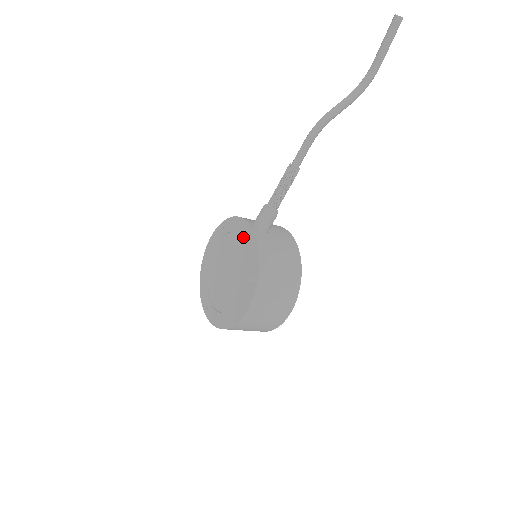
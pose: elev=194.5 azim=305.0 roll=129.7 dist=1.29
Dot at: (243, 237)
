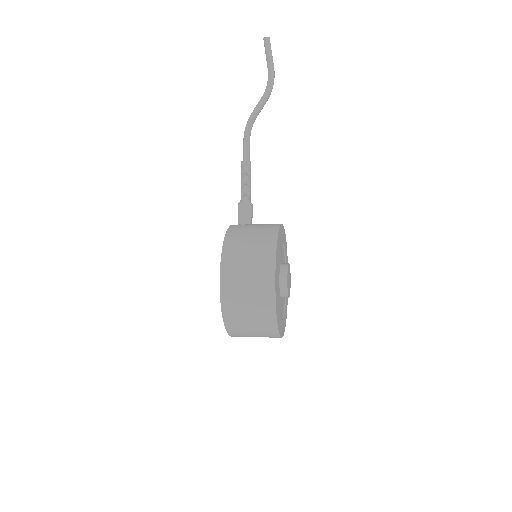
Dot at: occluded
